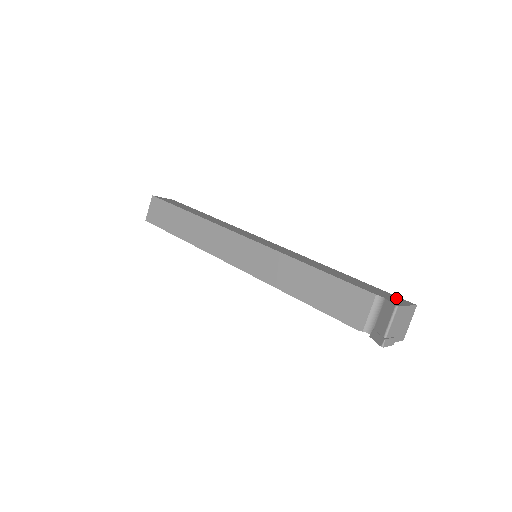
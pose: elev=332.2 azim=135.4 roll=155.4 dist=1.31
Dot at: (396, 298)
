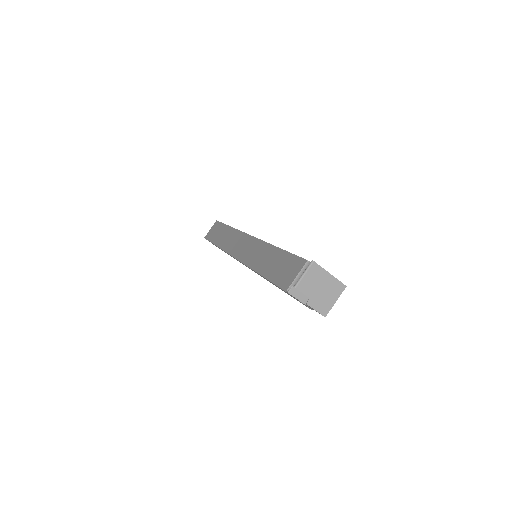
Dot at: occluded
